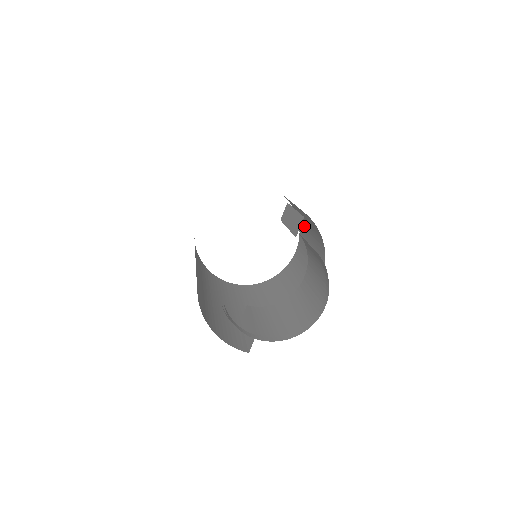
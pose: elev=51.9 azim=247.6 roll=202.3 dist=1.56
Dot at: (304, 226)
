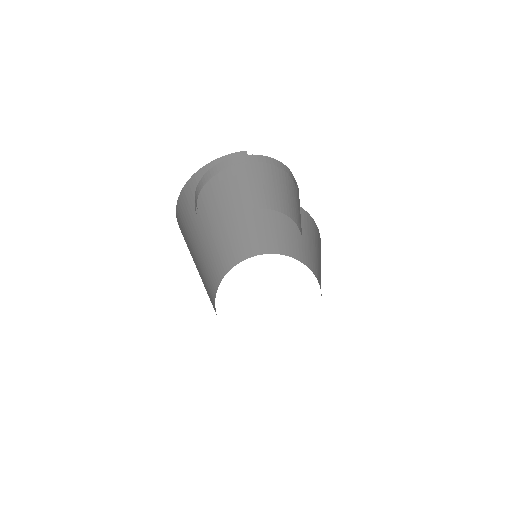
Dot at: (306, 253)
